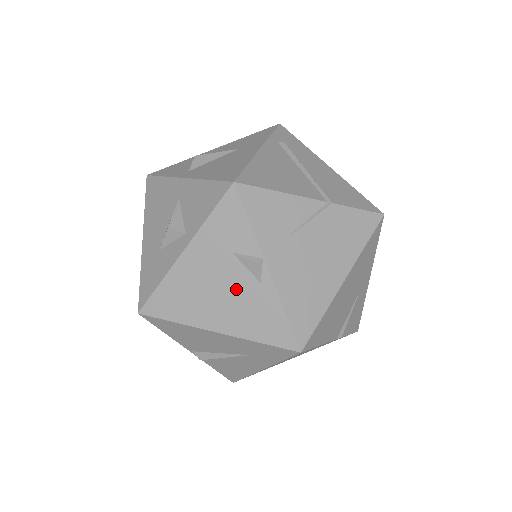
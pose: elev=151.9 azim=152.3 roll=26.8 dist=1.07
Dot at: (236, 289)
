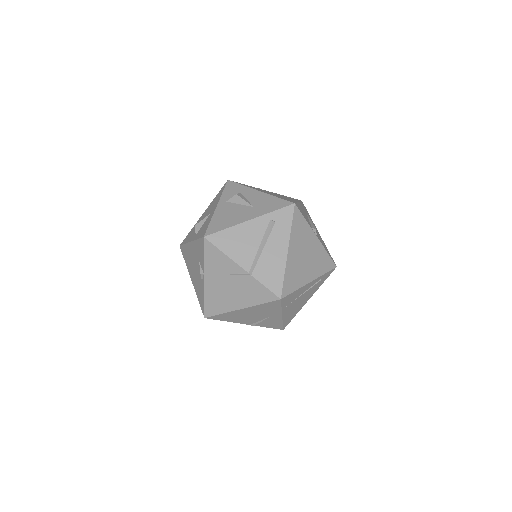
Dot at: (197, 274)
